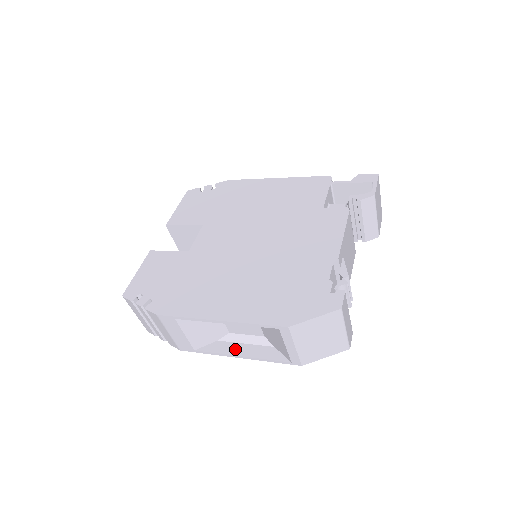
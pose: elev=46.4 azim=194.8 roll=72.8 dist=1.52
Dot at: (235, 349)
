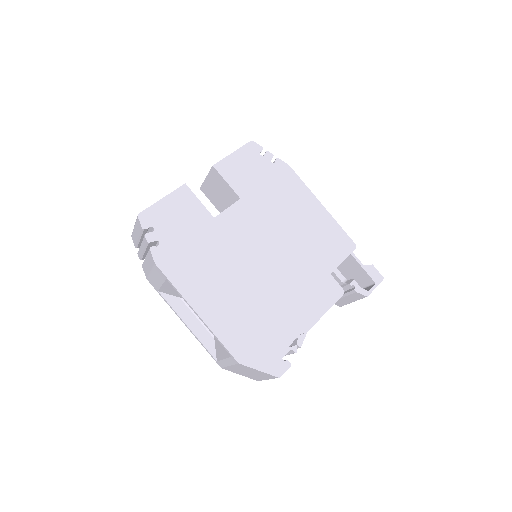
Dot at: (187, 317)
